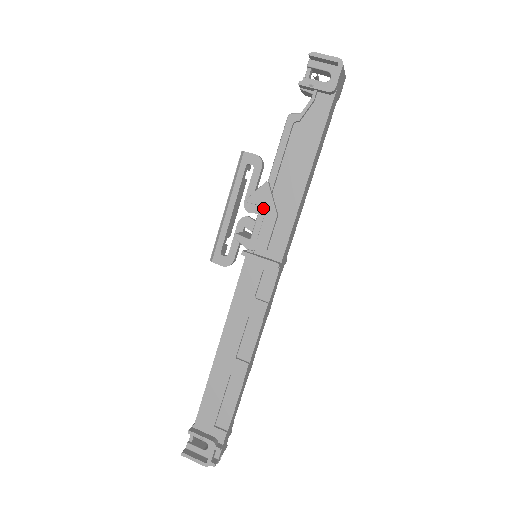
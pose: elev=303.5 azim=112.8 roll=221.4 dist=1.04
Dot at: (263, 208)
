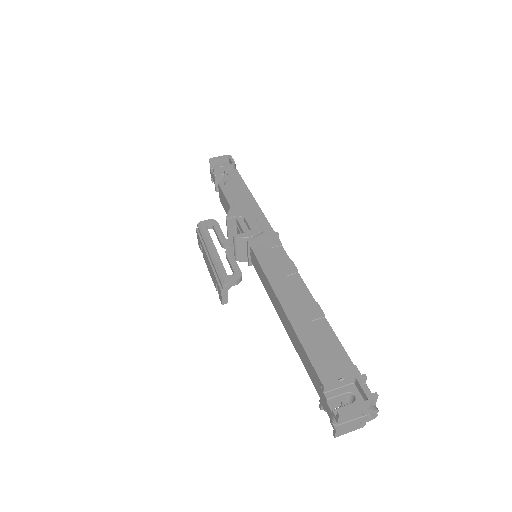
Dot at: (241, 216)
